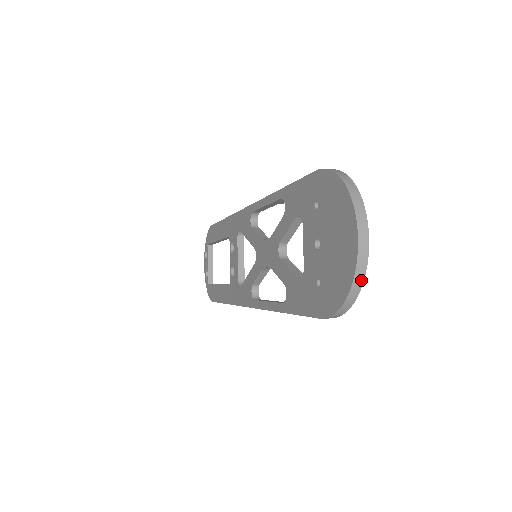
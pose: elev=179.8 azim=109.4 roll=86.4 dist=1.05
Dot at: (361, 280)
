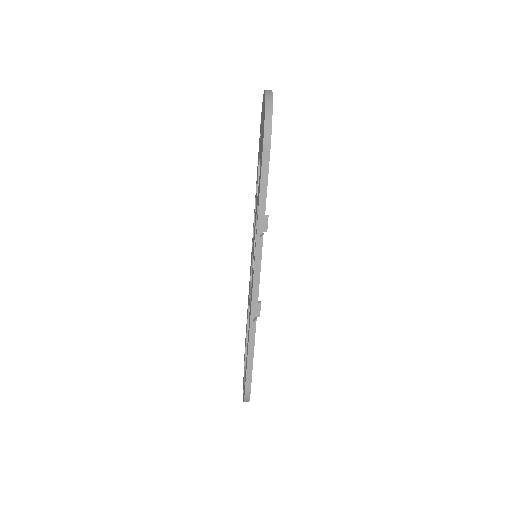
Dot at: (271, 100)
